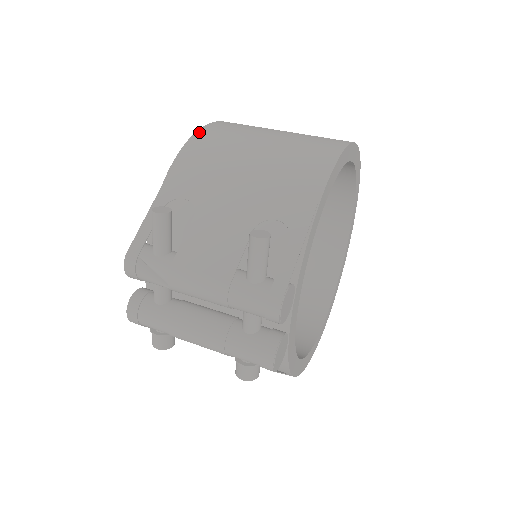
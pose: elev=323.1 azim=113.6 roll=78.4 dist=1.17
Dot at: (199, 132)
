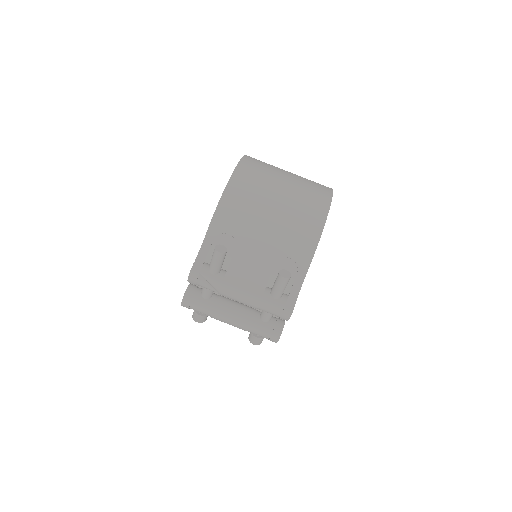
Dot at: (233, 177)
